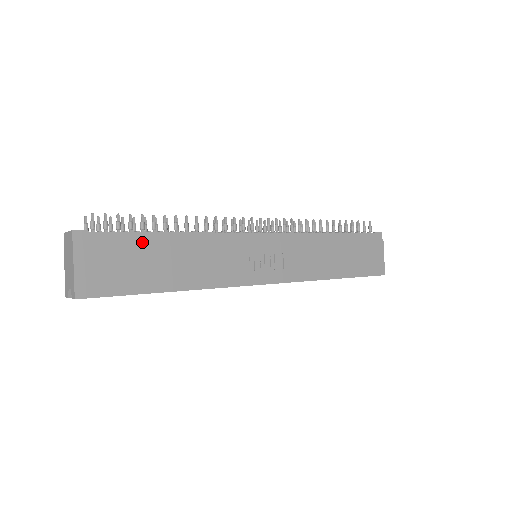
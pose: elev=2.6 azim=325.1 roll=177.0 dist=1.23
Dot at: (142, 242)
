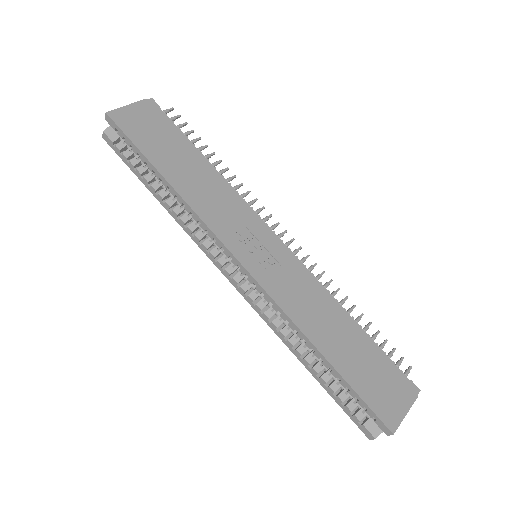
Dot at: (182, 140)
